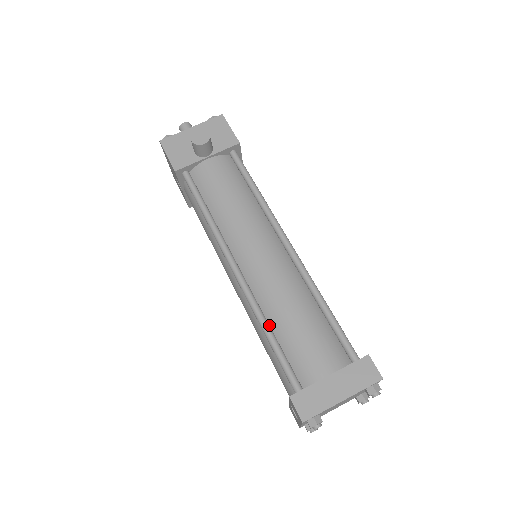
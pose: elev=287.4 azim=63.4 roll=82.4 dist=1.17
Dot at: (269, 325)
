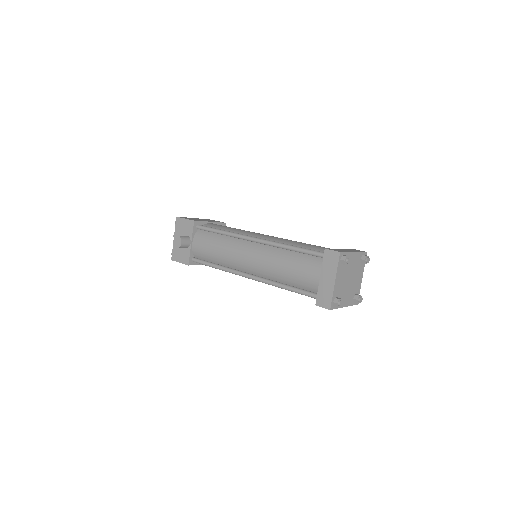
Dot at: (283, 284)
